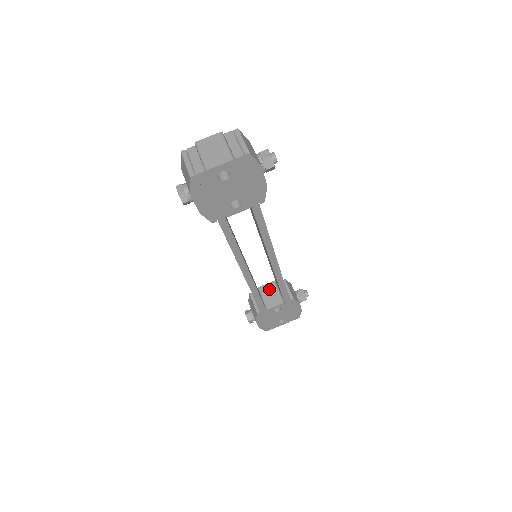
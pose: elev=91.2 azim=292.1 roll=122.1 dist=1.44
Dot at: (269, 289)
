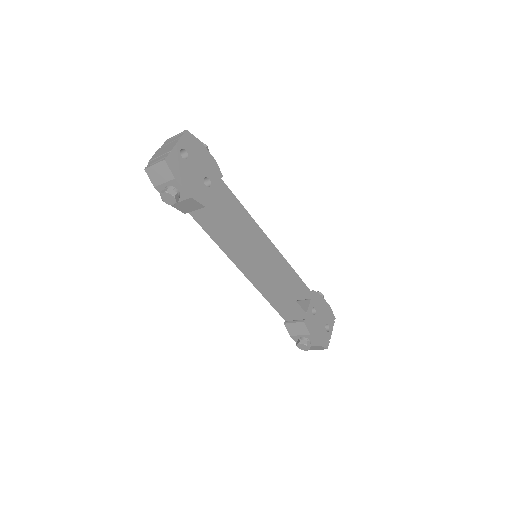
Dot at: occluded
